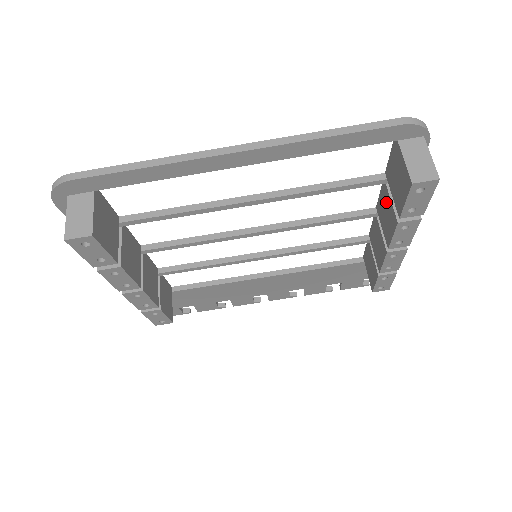
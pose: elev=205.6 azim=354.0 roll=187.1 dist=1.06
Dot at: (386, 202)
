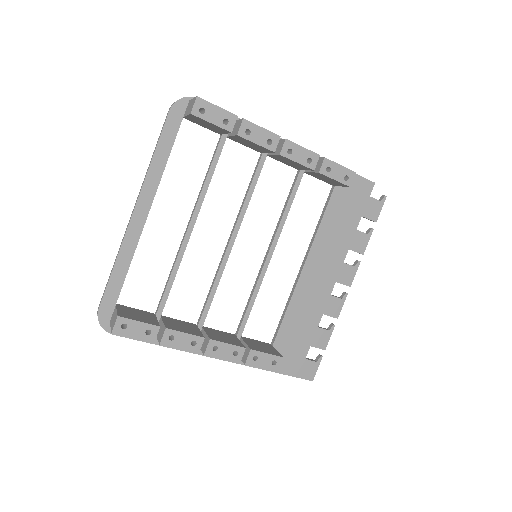
Dot at: (239, 141)
